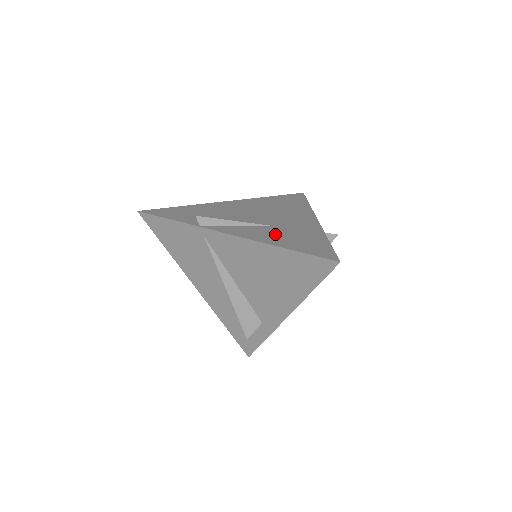
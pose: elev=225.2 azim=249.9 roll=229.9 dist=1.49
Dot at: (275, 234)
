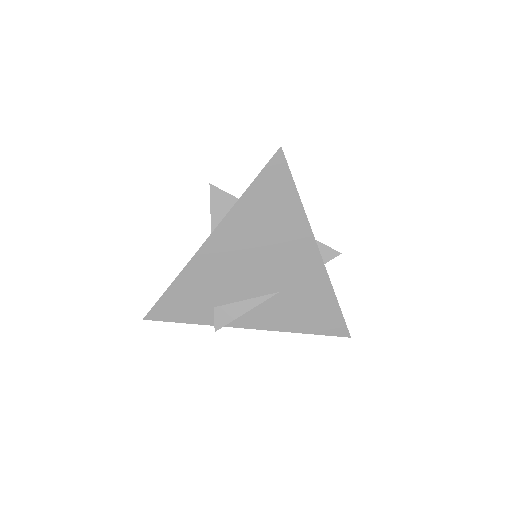
Dot at: (289, 311)
